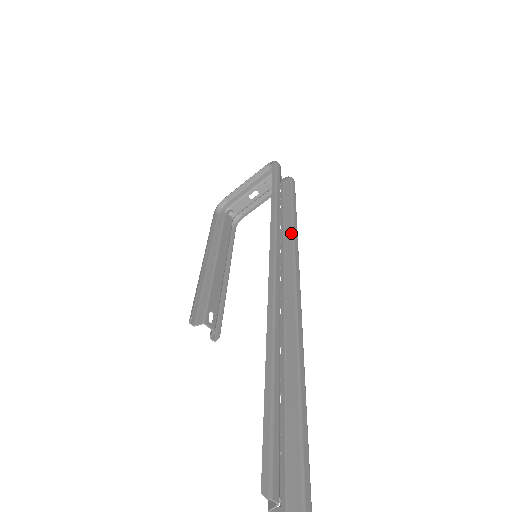
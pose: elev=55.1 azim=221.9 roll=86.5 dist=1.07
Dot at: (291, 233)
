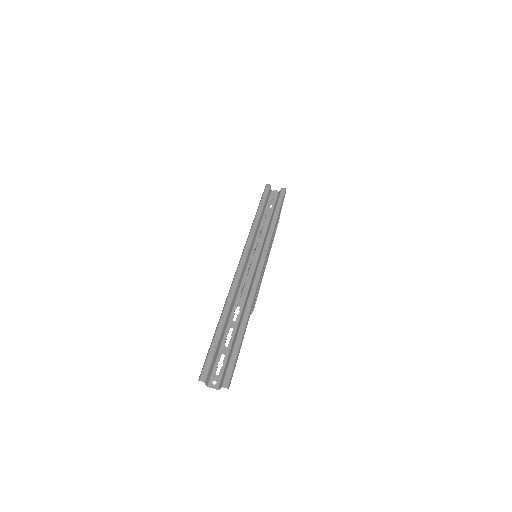
Dot at: (267, 235)
